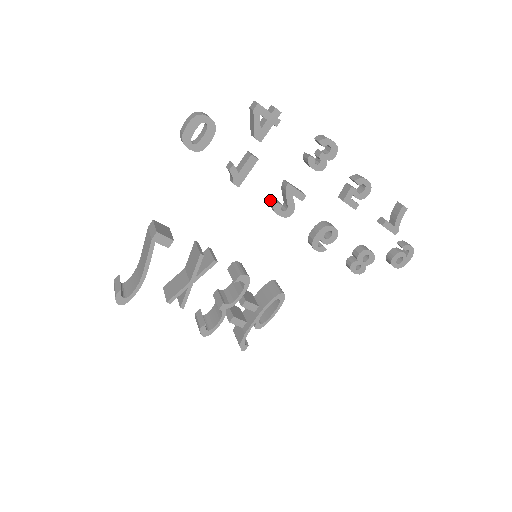
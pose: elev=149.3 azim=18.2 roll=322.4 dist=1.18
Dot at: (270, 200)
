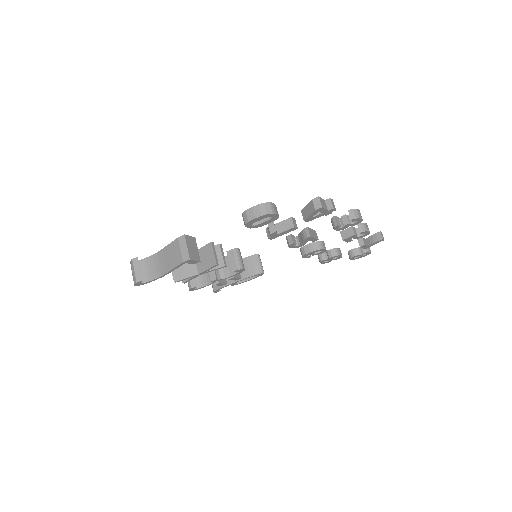
Dot at: (288, 235)
